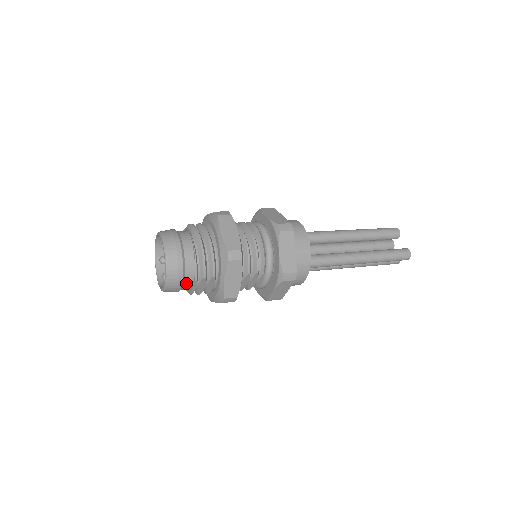
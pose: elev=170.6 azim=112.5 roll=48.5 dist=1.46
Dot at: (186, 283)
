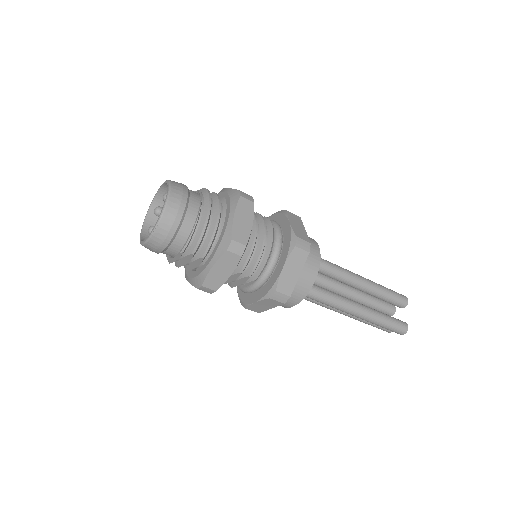
Dot at: (170, 249)
